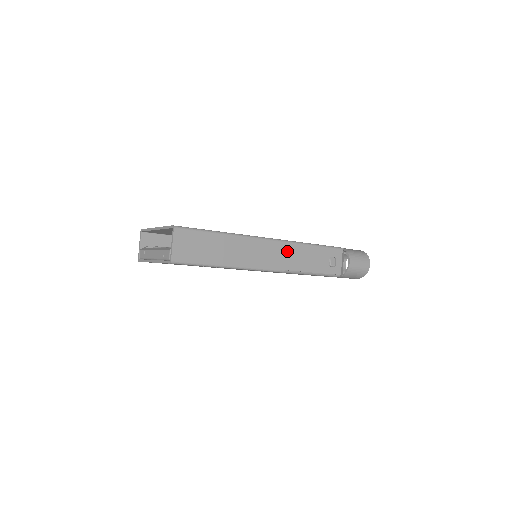
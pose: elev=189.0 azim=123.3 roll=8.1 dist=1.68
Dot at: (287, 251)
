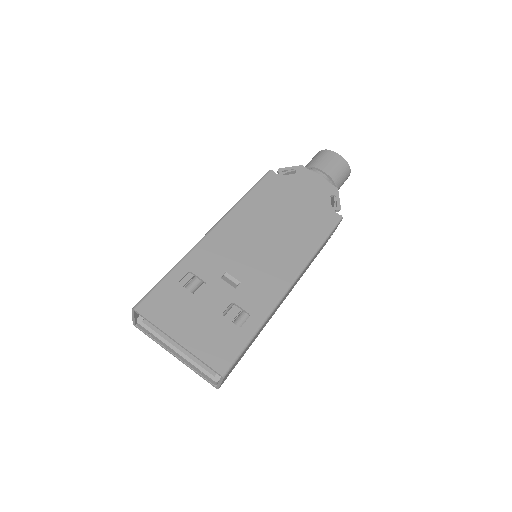
Dot at: occluded
